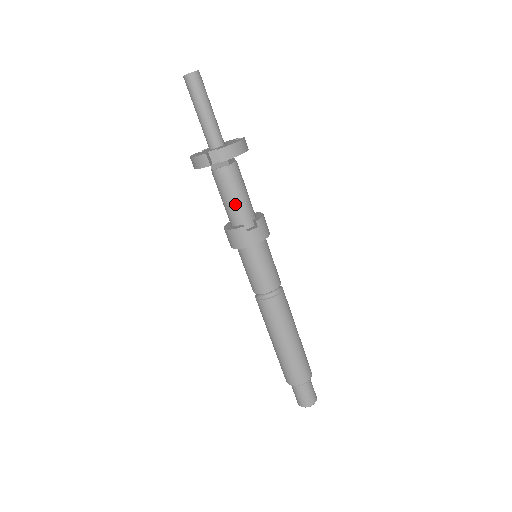
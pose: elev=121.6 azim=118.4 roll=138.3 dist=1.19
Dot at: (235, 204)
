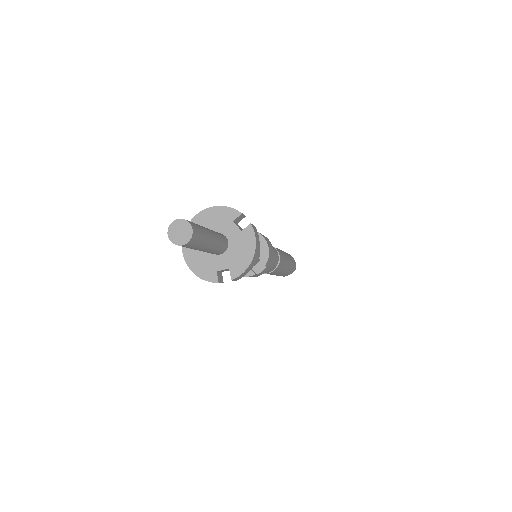
Dot at: occluded
